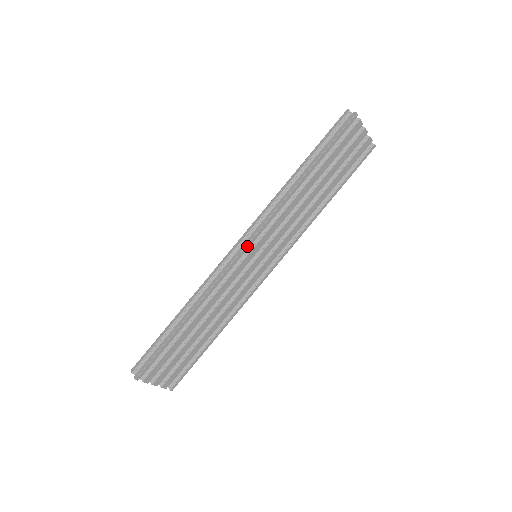
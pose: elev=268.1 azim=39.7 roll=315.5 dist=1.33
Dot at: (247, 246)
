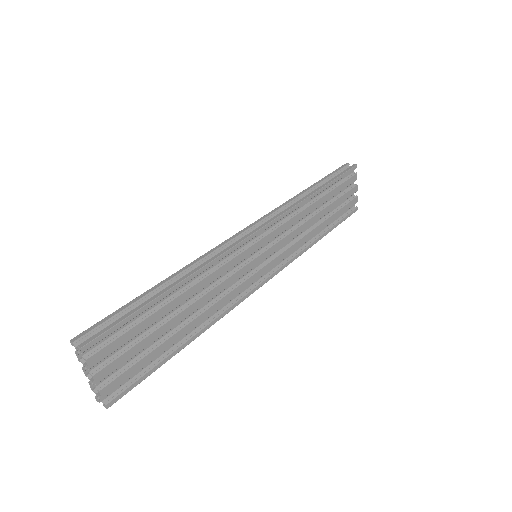
Dot at: (260, 231)
